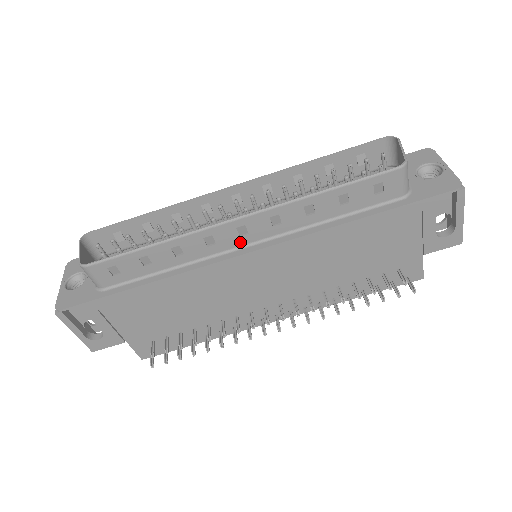
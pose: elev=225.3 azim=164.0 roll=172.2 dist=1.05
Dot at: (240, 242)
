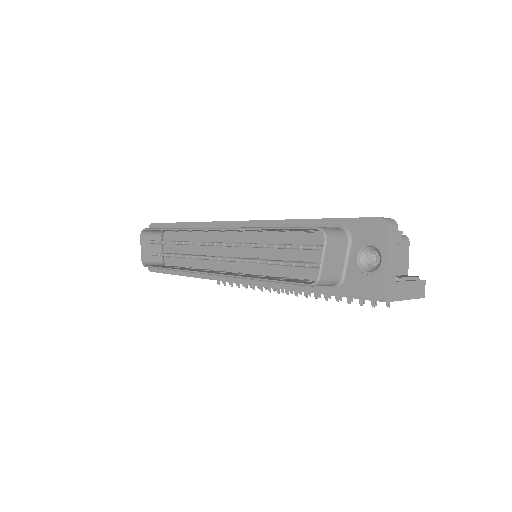
Dot at: occluded
